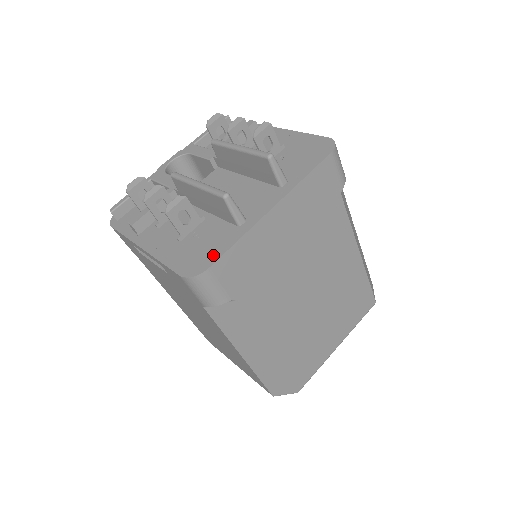
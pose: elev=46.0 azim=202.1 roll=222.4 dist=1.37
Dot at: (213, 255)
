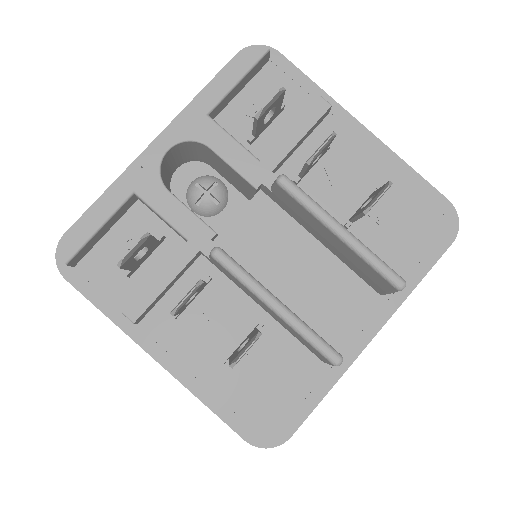
Dot at: (293, 413)
